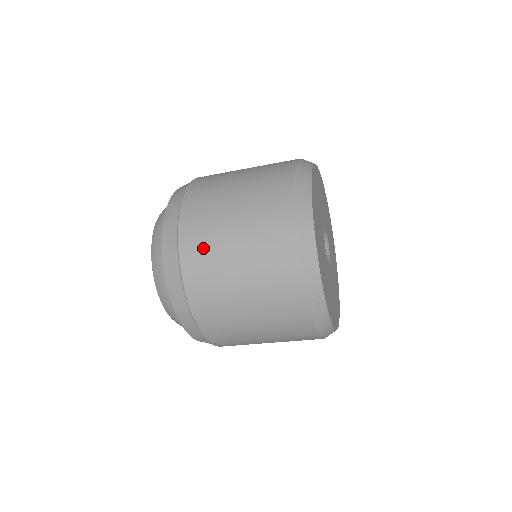
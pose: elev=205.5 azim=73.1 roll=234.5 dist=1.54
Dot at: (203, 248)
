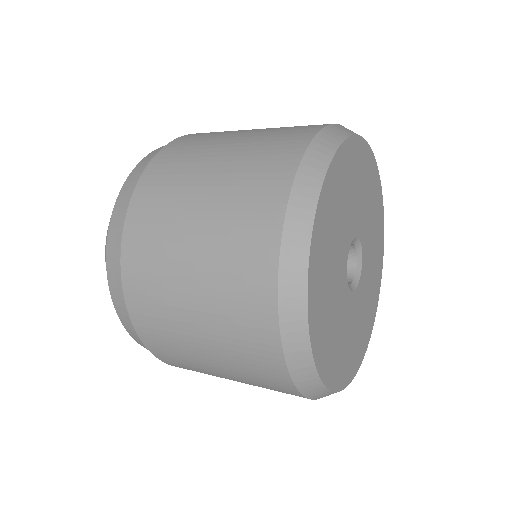
Dot at: (151, 241)
